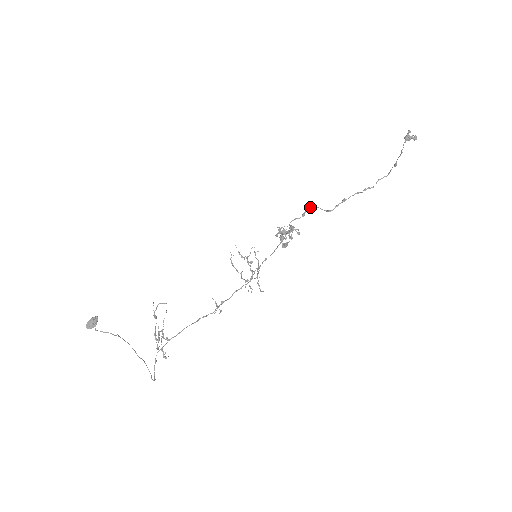
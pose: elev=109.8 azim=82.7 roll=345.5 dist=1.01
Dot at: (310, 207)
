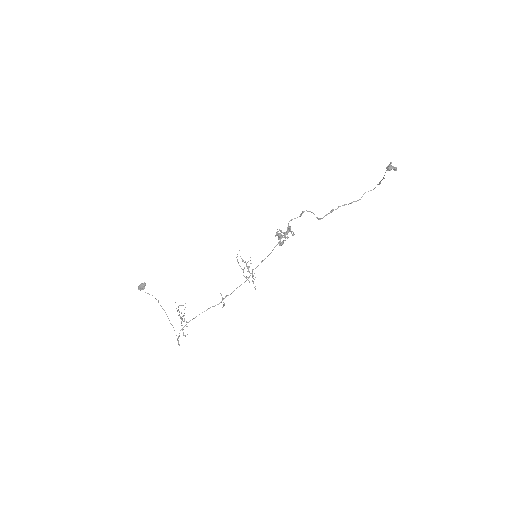
Dot at: (306, 210)
